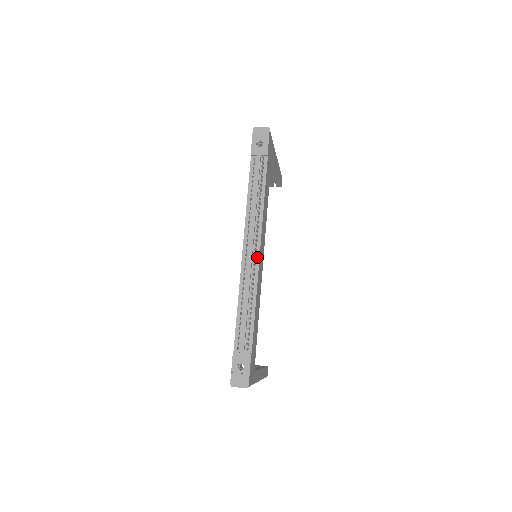
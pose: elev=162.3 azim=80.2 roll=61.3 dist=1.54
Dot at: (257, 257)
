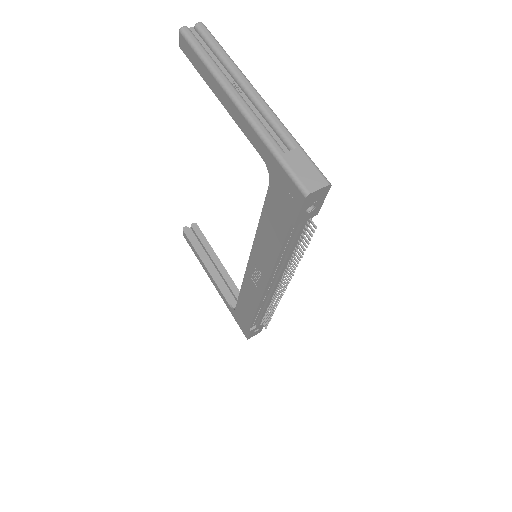
Dot at: occluded
